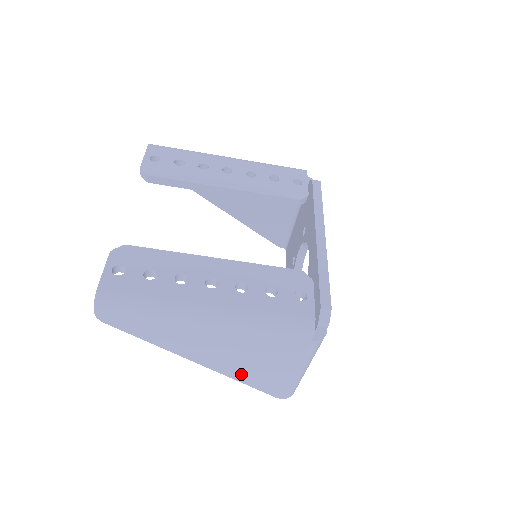
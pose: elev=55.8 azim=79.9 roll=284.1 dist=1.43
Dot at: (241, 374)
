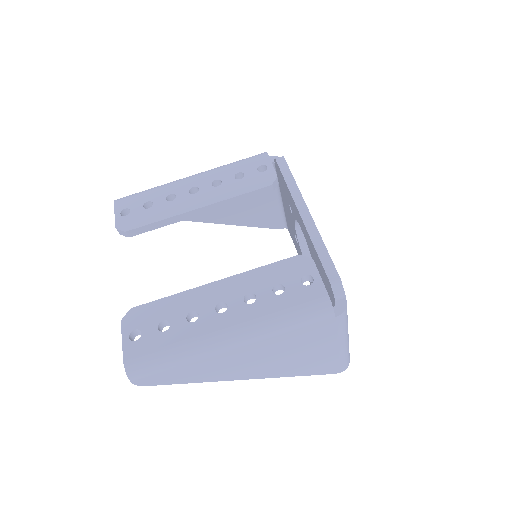
Dot at: (291, 370)
